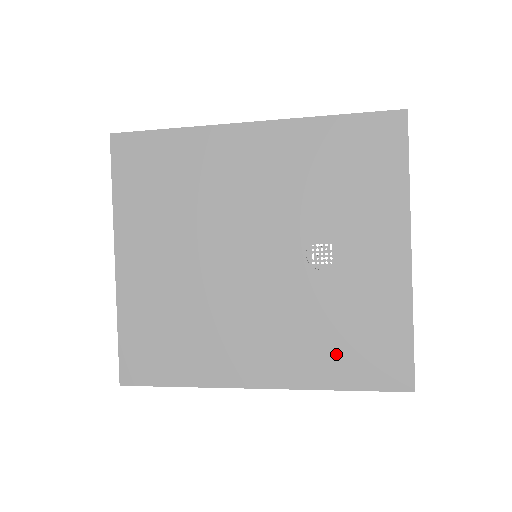
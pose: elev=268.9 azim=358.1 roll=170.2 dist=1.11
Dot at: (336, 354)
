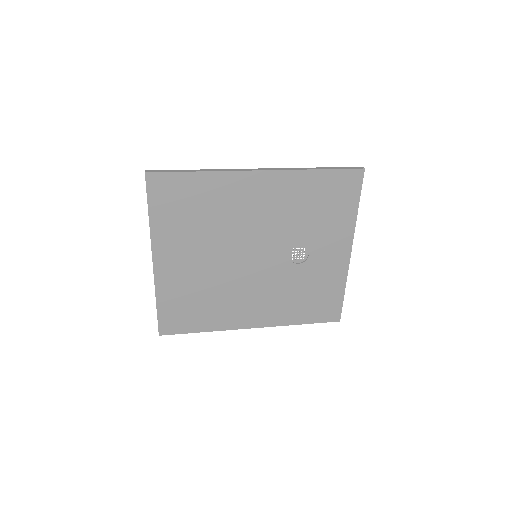
Dot at: (300, 307)
